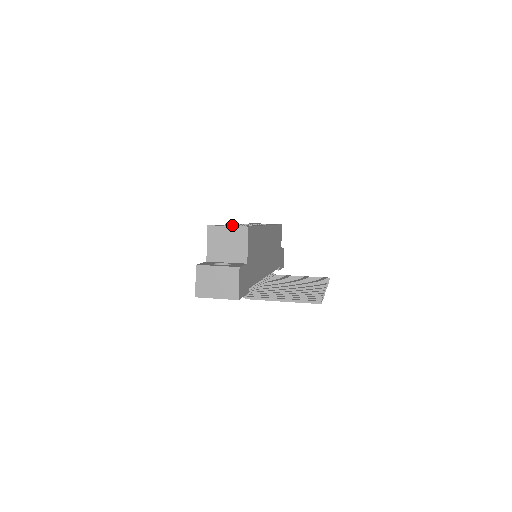
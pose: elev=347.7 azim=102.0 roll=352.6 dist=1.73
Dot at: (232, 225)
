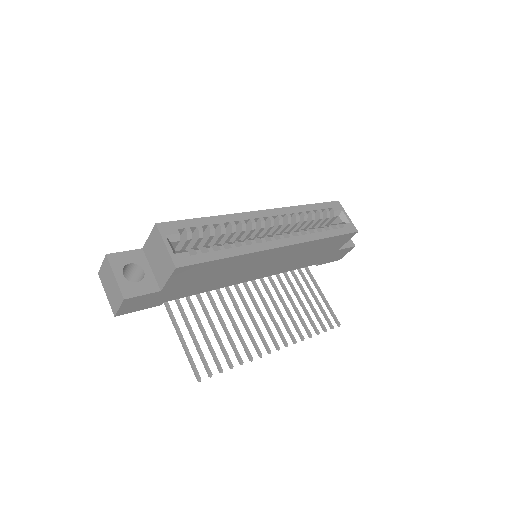
Dot at: (214, 228)
